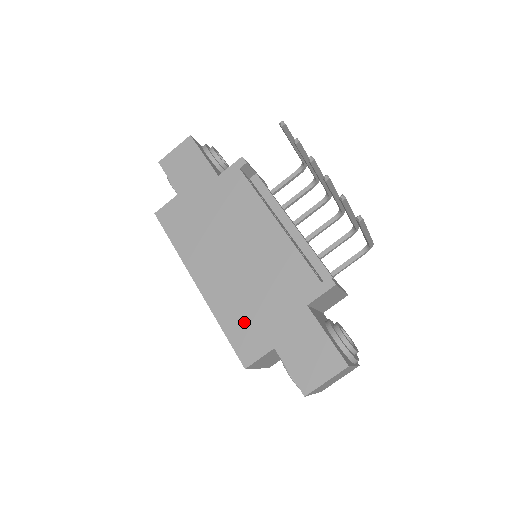
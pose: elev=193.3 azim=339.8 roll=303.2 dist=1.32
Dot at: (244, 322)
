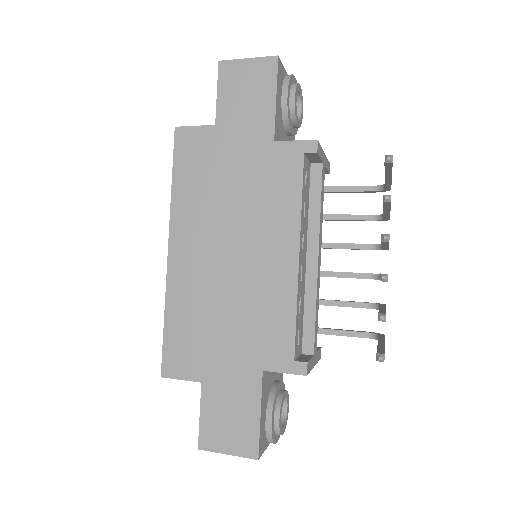
Dot at: (190, 332)
